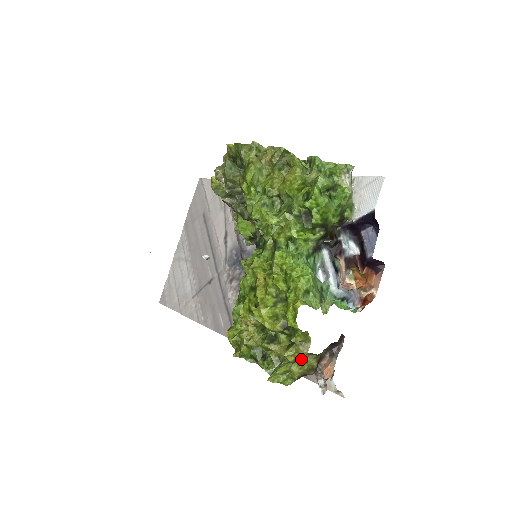
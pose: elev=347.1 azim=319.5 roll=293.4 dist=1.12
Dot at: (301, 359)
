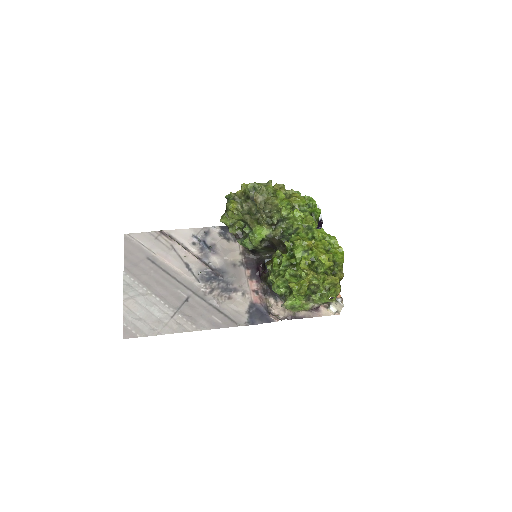
Dot at: occluded
